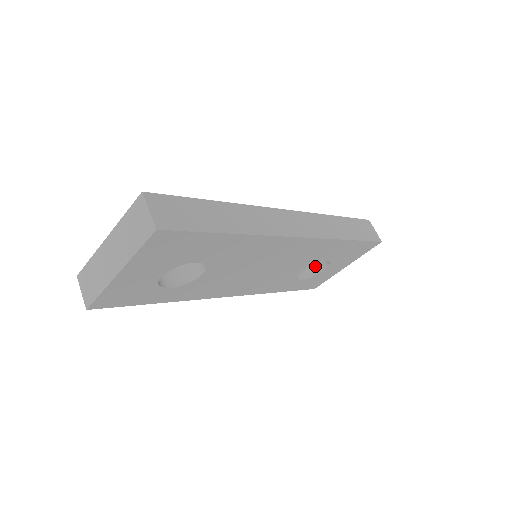
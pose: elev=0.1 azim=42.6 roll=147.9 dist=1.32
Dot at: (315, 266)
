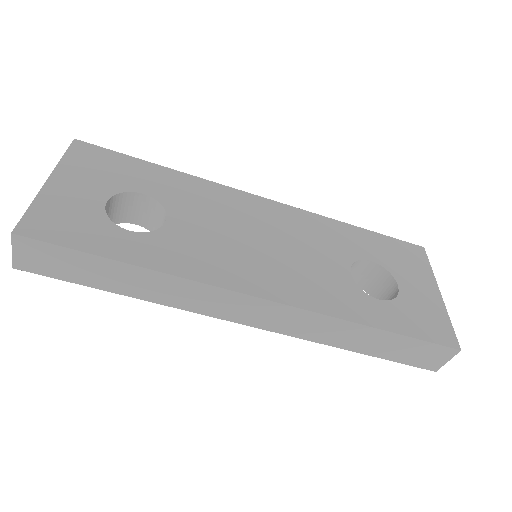
Dot at: occluded
